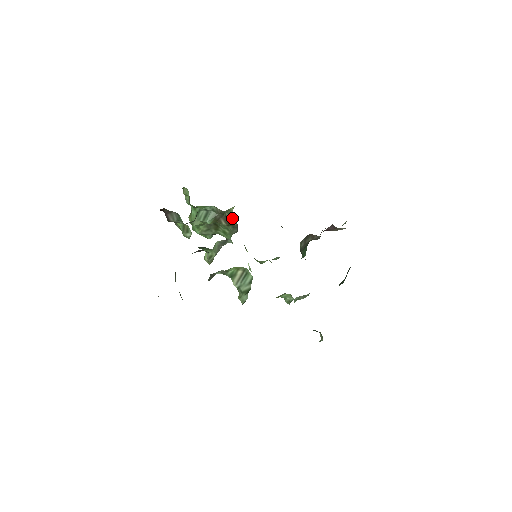
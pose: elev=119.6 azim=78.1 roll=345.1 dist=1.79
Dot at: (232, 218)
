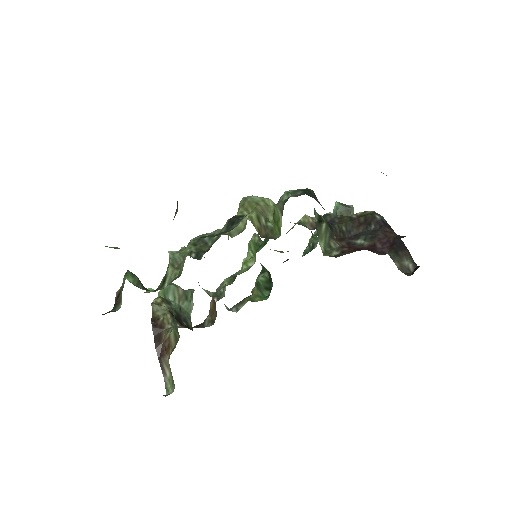
Dot at: occluded
